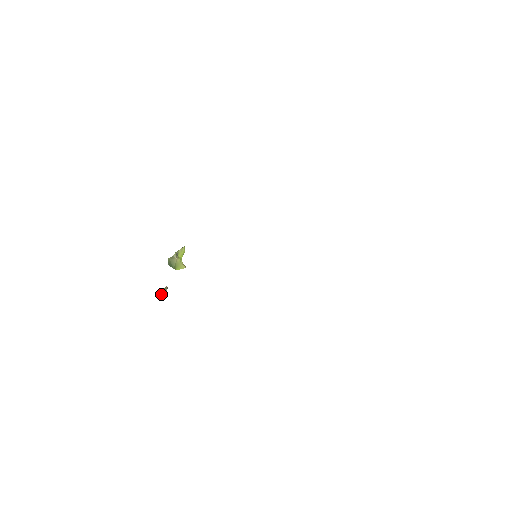
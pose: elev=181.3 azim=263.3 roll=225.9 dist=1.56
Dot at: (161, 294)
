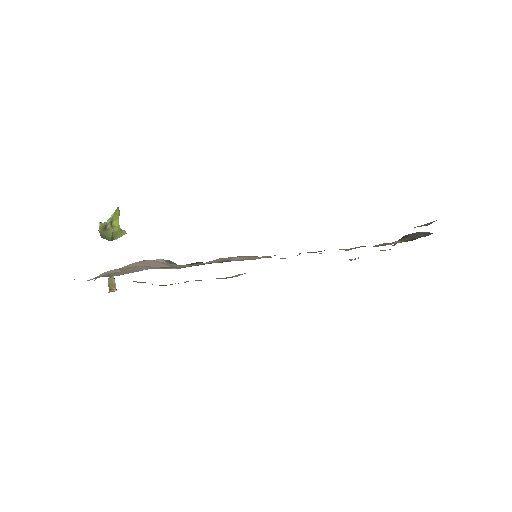
Dot at: (109, 290)
